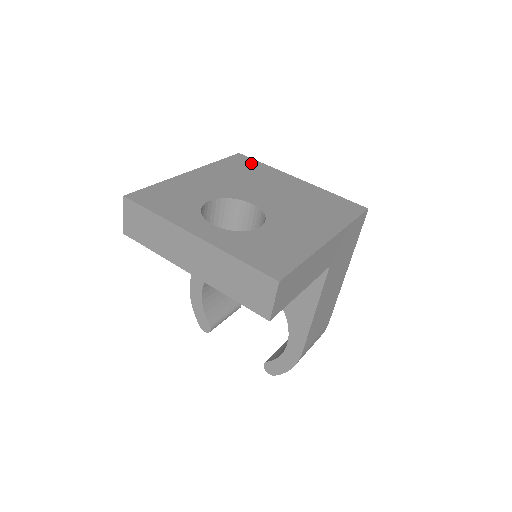
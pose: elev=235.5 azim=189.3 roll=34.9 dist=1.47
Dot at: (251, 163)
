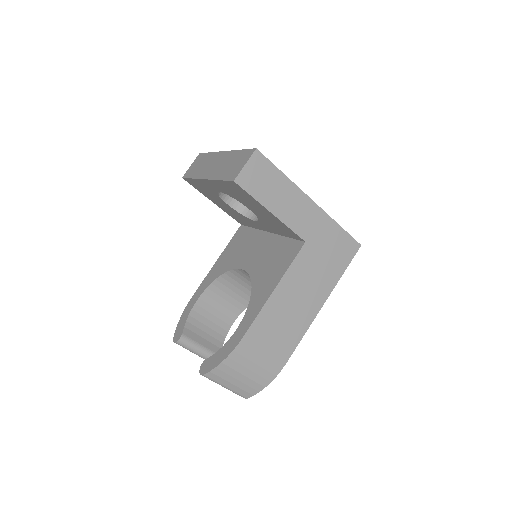
Dot at: occluded
